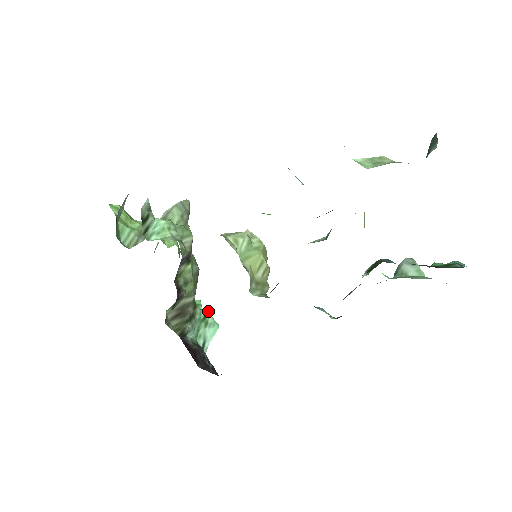
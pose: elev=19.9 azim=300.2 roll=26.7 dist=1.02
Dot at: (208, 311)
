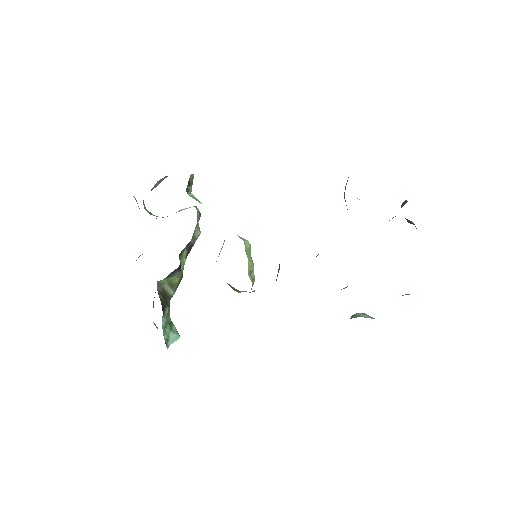
Dot at: occluded
